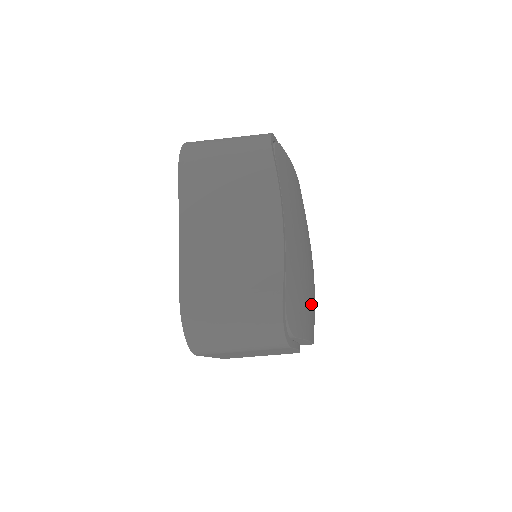
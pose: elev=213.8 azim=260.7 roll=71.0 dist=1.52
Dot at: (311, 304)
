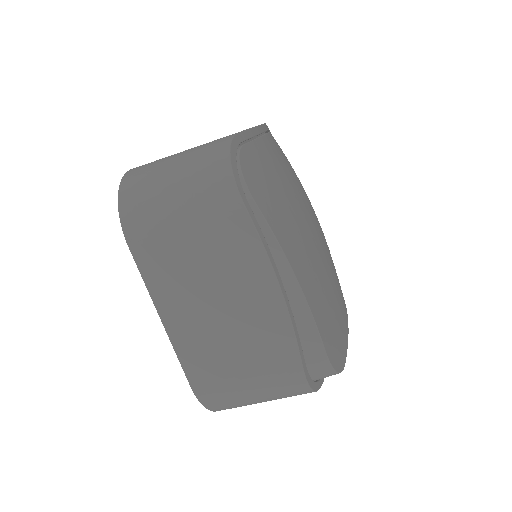
Dot at: (316, 280)
